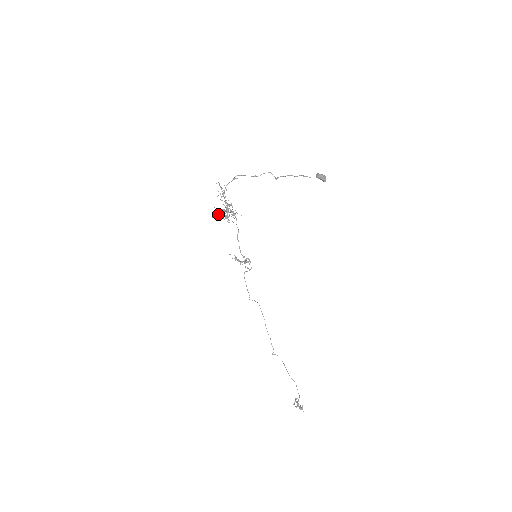
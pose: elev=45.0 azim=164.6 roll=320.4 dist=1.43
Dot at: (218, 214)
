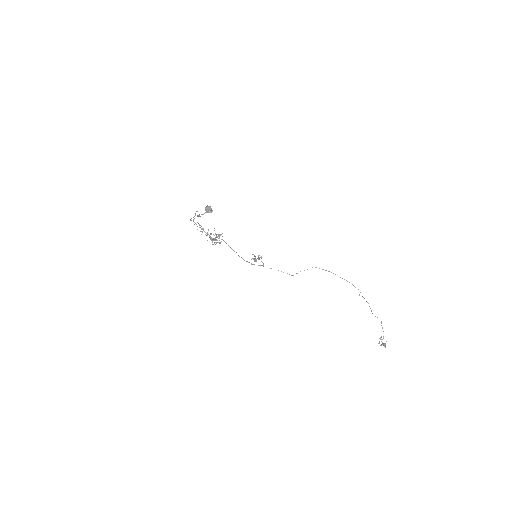
Dot at: (212, 242)
